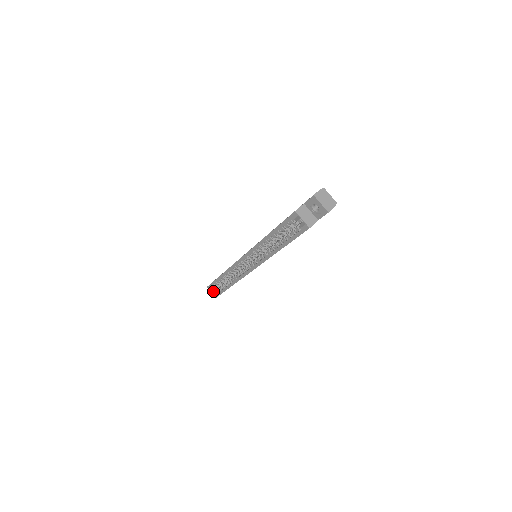
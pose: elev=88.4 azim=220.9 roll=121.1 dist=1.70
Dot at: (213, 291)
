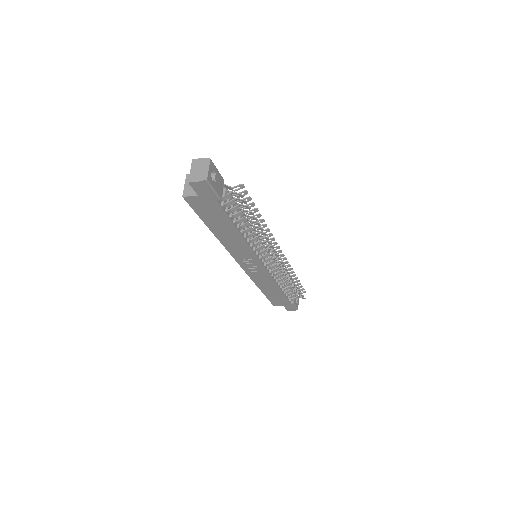
Dot at: occluded
